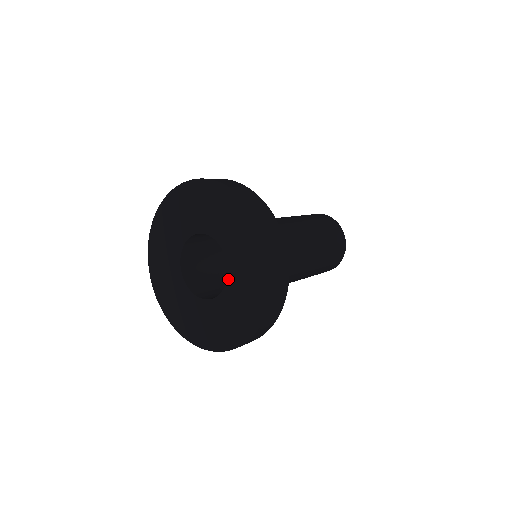
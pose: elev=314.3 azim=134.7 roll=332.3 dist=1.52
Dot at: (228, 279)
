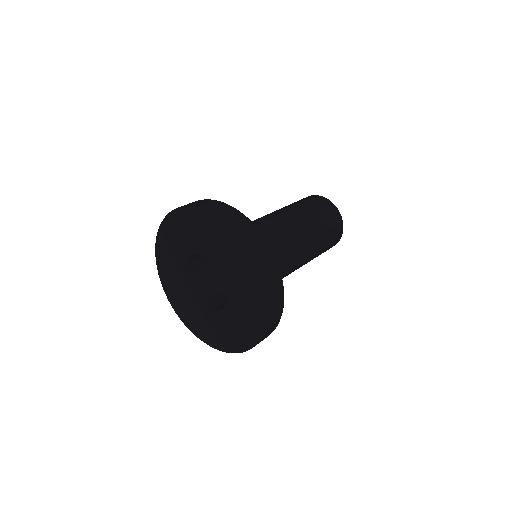
Dot at: (224, 272)
